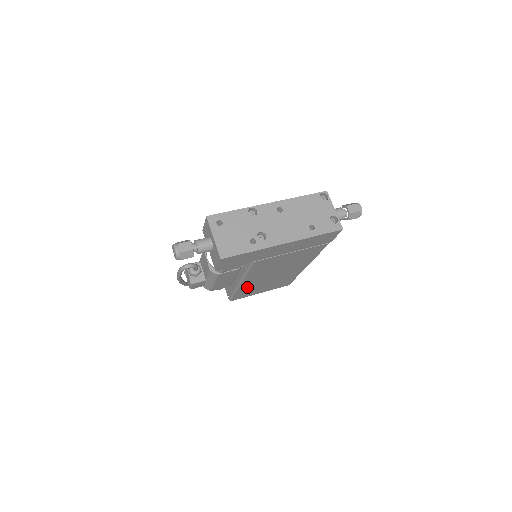
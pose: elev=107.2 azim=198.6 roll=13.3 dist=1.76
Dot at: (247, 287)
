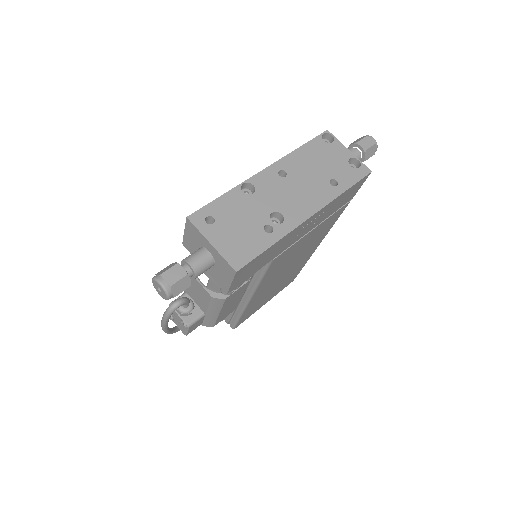
Dot at: (254, 302)
